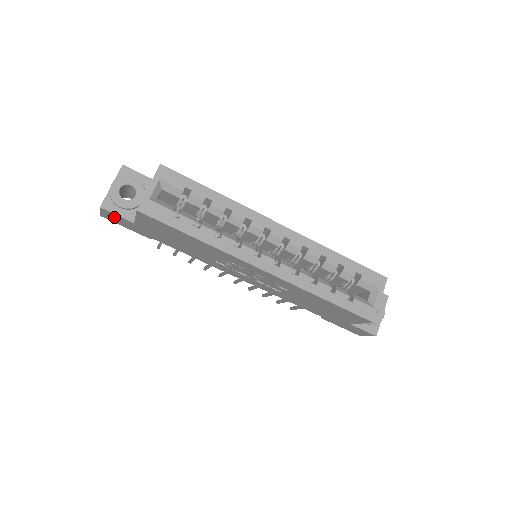
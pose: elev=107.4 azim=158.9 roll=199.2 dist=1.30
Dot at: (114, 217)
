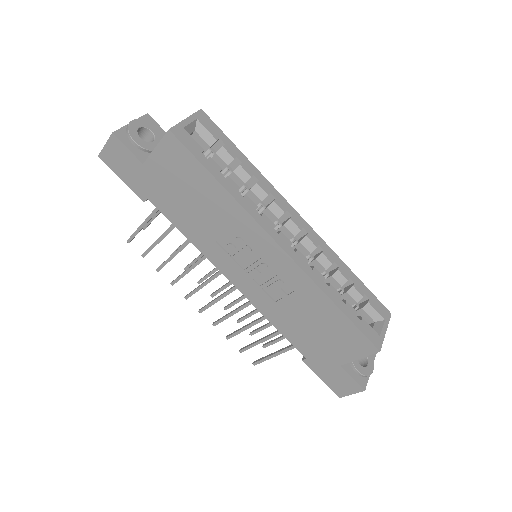
Dot at: (119, 154)
